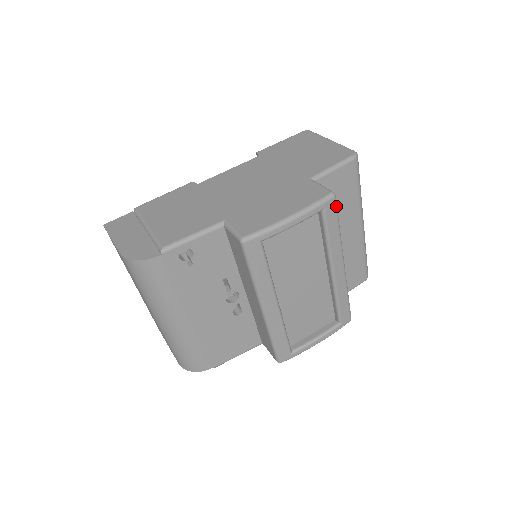
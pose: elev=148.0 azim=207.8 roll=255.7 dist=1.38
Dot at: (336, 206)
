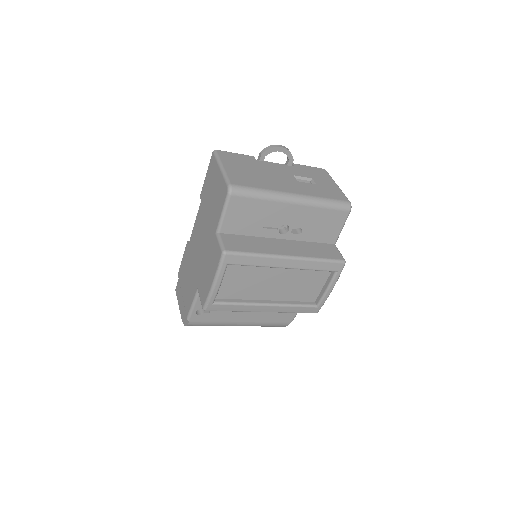
Dot at: (234, 254)
